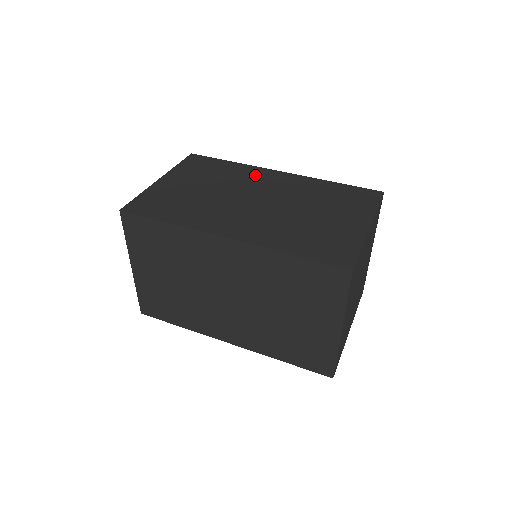
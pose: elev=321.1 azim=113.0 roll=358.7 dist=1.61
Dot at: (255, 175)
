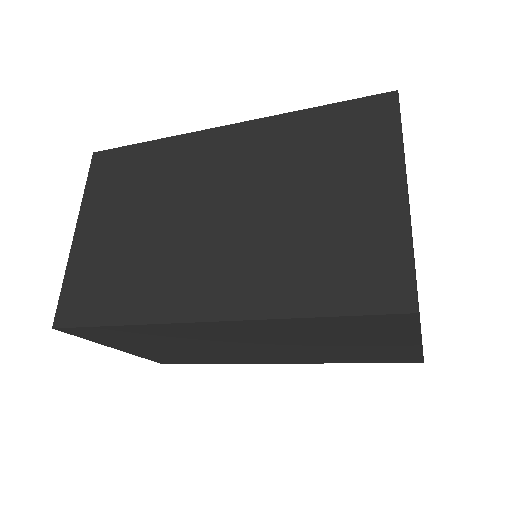
Dot at: occluded
